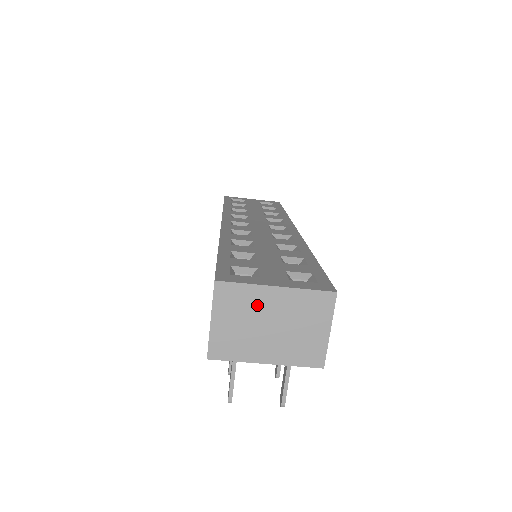
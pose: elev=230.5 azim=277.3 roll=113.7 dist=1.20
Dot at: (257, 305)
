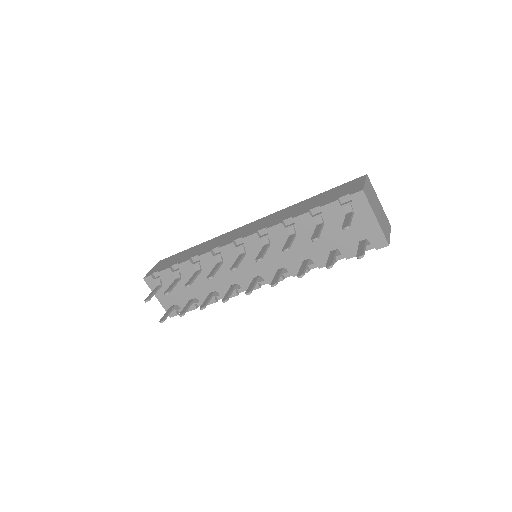
Dot at: (375, 197)
